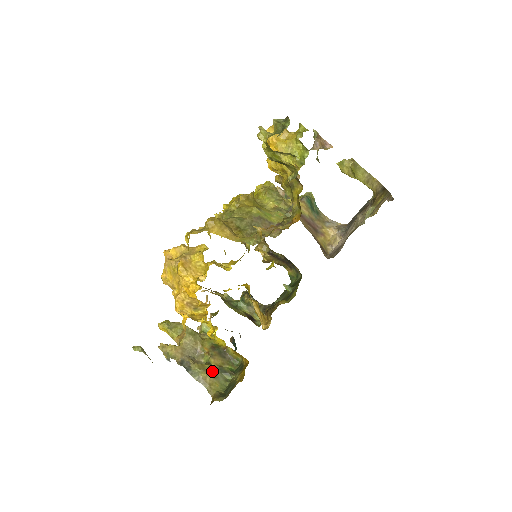
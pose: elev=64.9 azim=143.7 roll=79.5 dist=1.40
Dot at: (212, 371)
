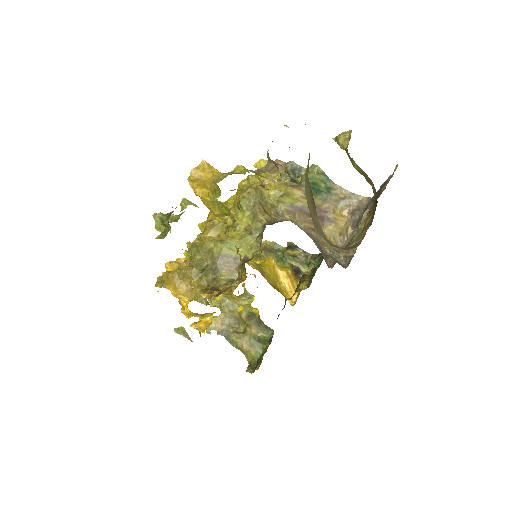
Dot at: (248, 340)
